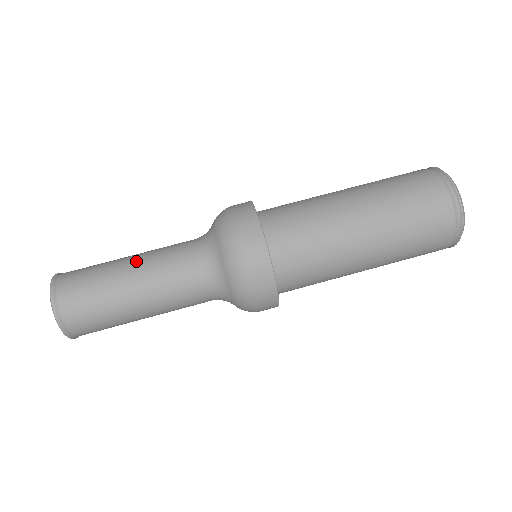
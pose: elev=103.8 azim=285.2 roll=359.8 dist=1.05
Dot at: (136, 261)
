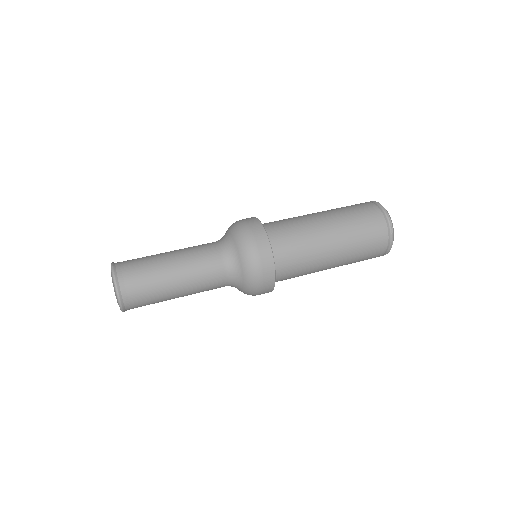
Dot at: occluded
